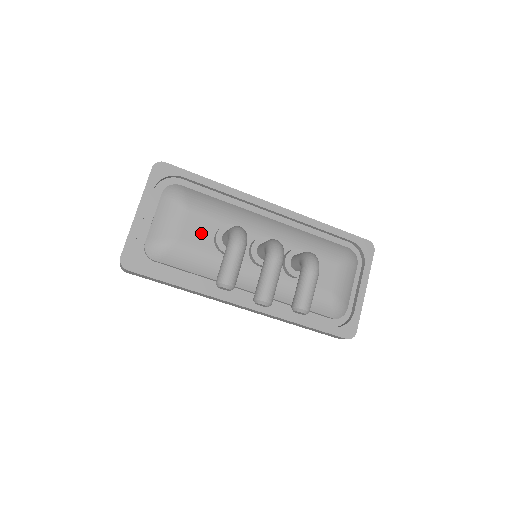
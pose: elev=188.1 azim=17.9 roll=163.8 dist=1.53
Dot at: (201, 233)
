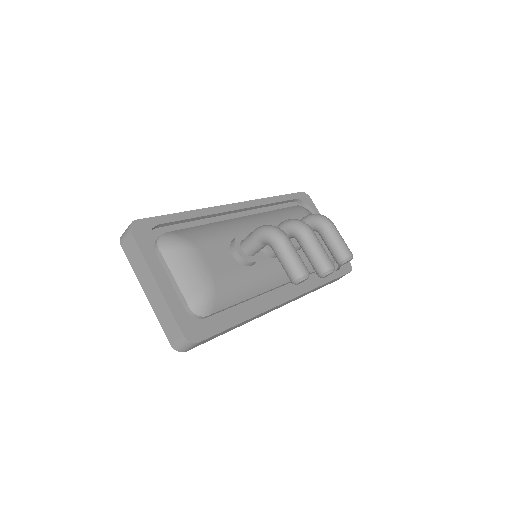
Dot at: (223, 261)
